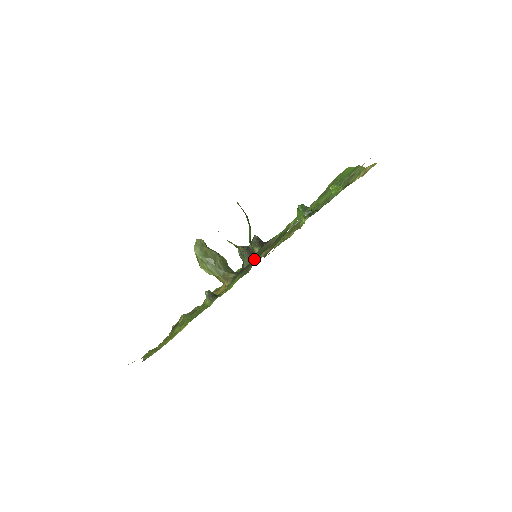
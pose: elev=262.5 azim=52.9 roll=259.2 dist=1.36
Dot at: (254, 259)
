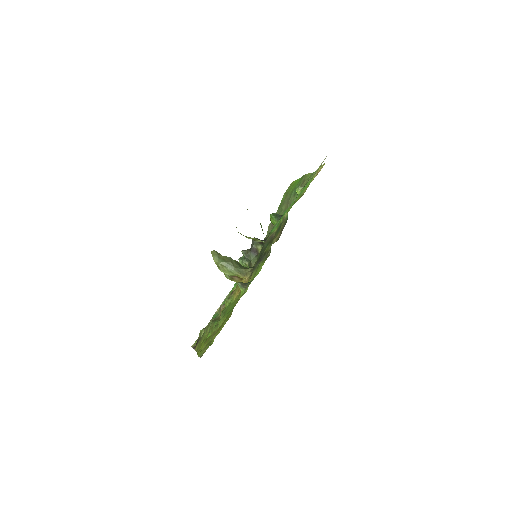
Dot at: (267, 248)
